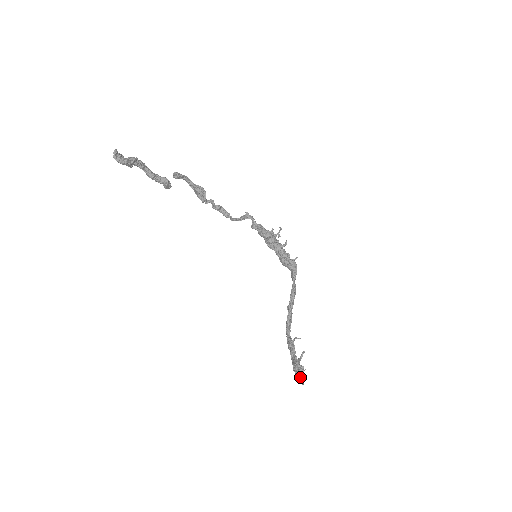
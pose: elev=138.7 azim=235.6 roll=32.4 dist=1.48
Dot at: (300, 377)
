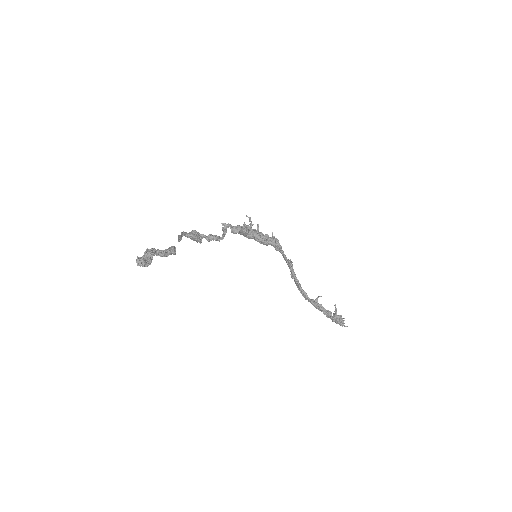
Dot at: (343, 324)
